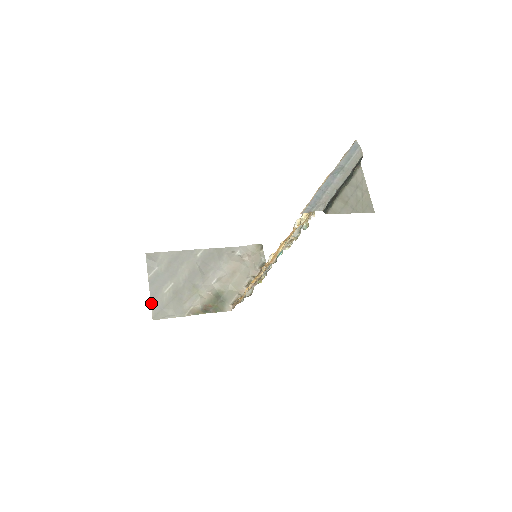
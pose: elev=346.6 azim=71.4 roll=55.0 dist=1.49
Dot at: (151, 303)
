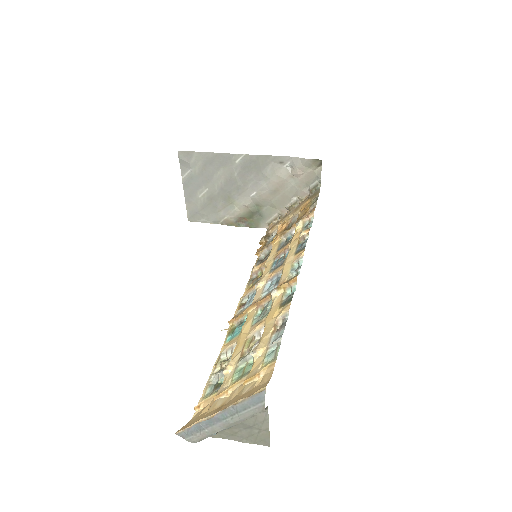
Dot at: (186, 205)
